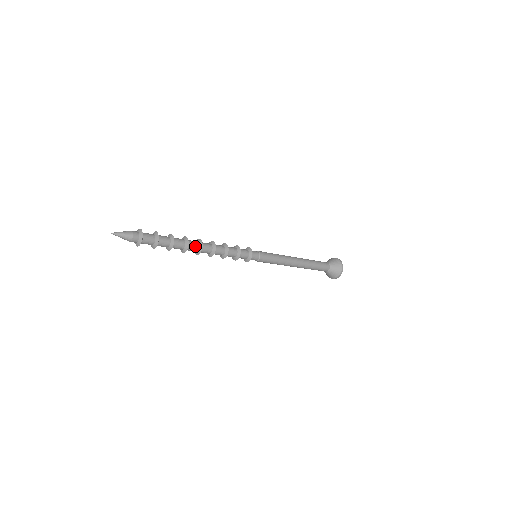
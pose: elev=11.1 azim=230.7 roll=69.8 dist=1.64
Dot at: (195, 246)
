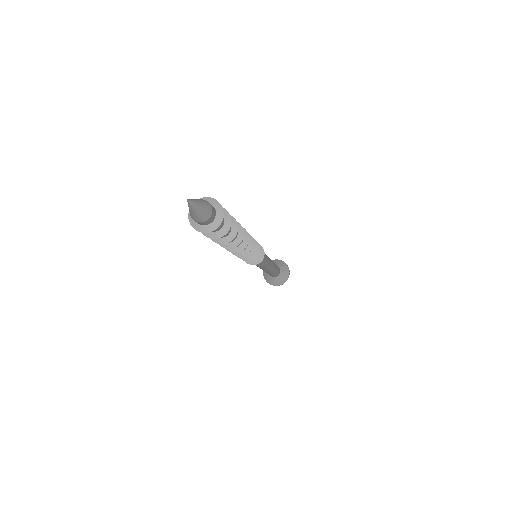
Dot at: occluded
